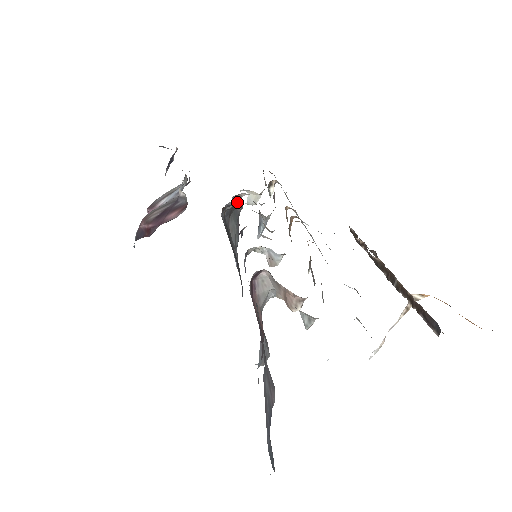
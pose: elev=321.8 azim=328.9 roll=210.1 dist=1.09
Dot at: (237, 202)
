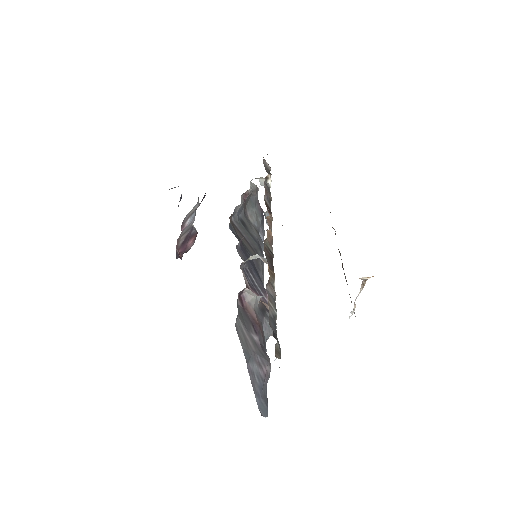
Dot at: occluded
